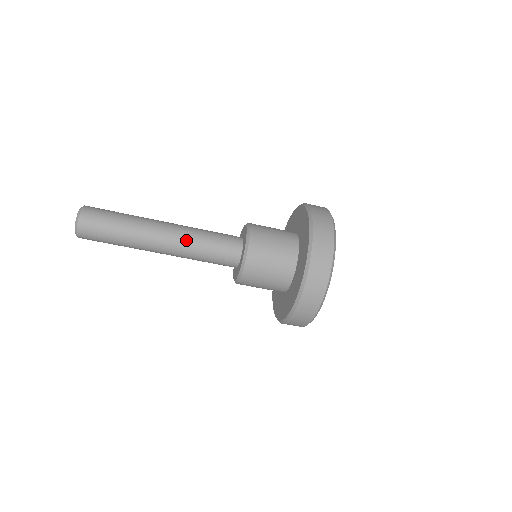
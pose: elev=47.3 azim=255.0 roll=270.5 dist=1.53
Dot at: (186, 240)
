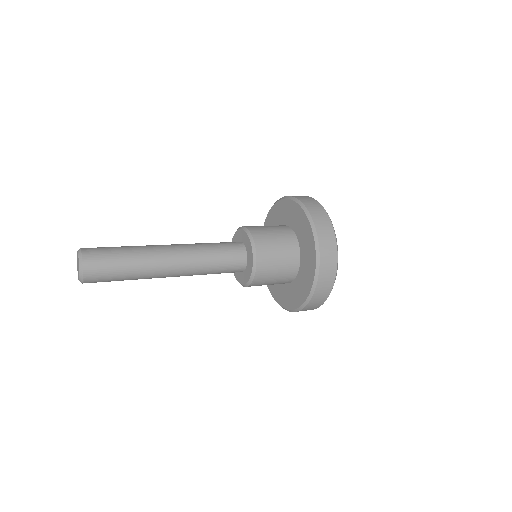
Dot at: (194, 259)
